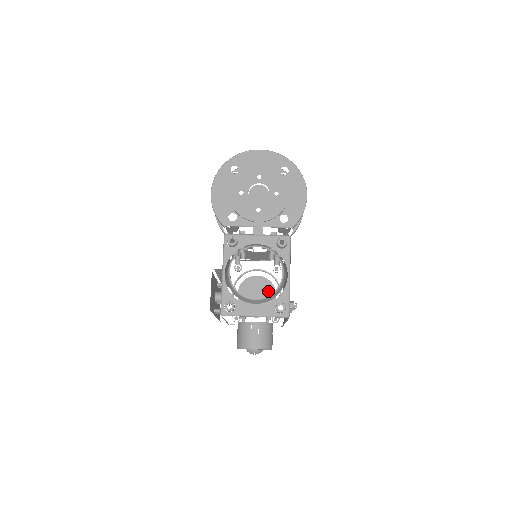
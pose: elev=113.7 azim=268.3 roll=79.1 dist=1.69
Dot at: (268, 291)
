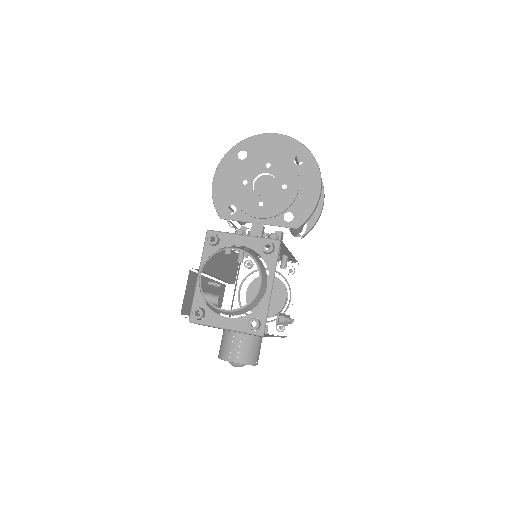
Dot at: (279, 294)
